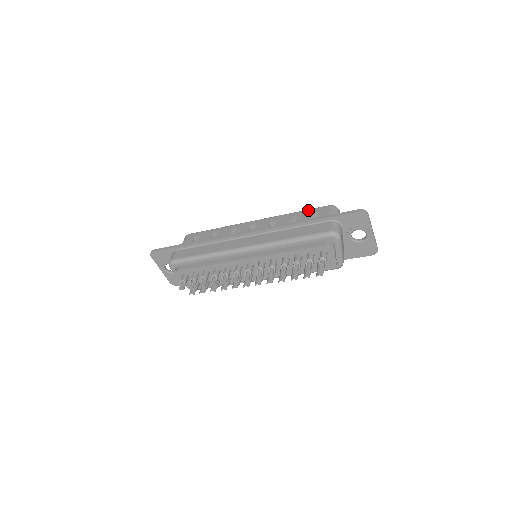
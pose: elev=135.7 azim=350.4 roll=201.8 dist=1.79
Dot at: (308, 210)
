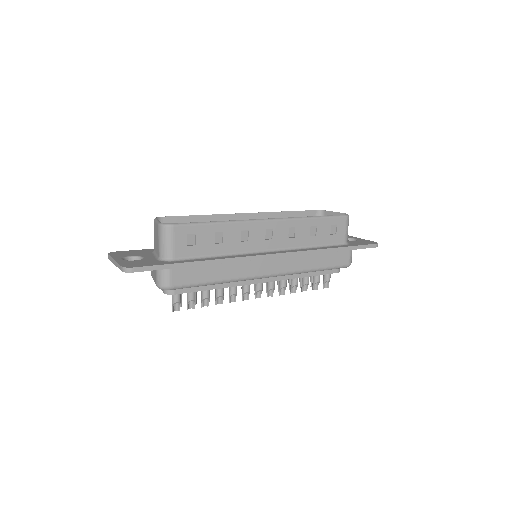
Dot at: (328, 219)
